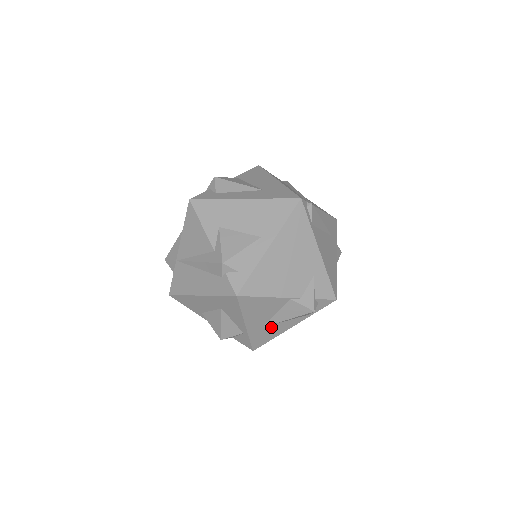
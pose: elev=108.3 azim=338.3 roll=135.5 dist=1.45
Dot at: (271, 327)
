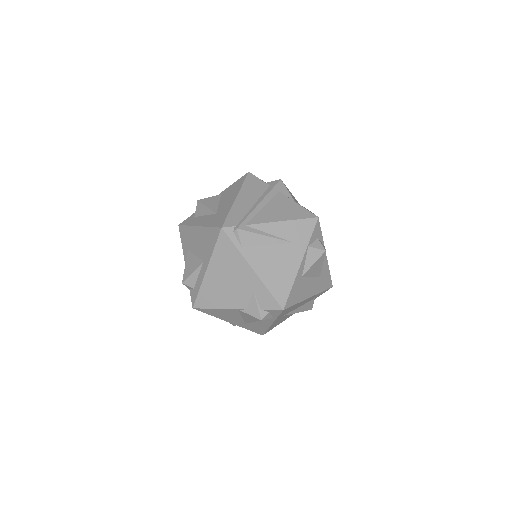
Dot at: (253, 324)
